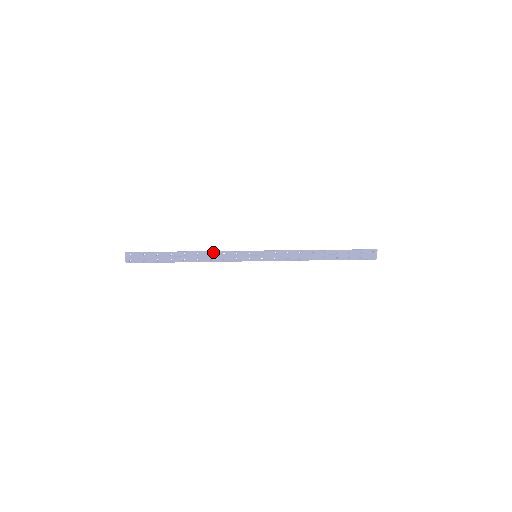
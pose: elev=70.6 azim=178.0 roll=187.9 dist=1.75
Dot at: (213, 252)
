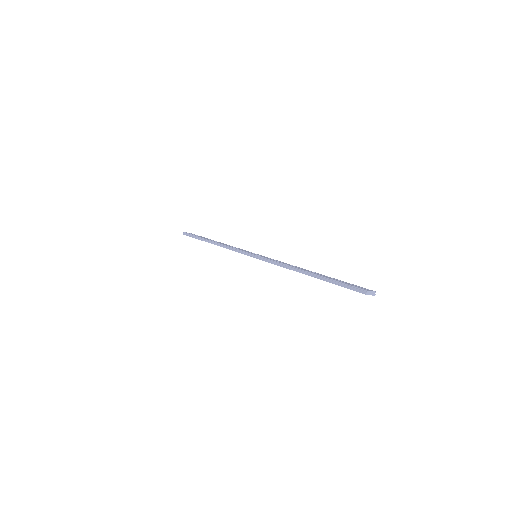
Dot at: occluded
